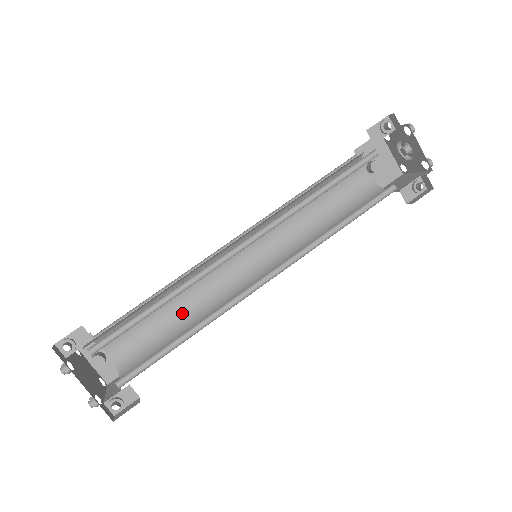
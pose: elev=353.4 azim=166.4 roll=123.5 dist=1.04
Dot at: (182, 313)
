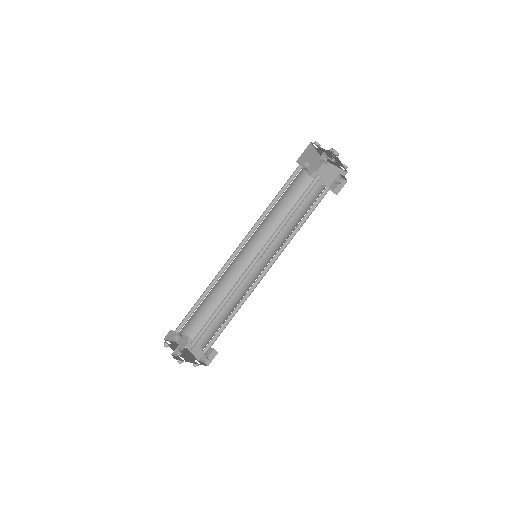
Dot at: (216, 296)
